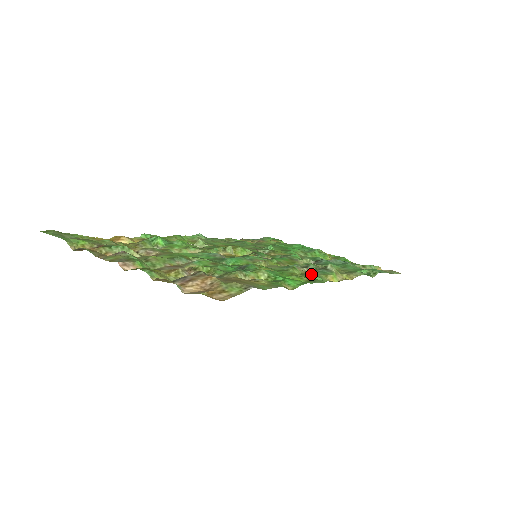
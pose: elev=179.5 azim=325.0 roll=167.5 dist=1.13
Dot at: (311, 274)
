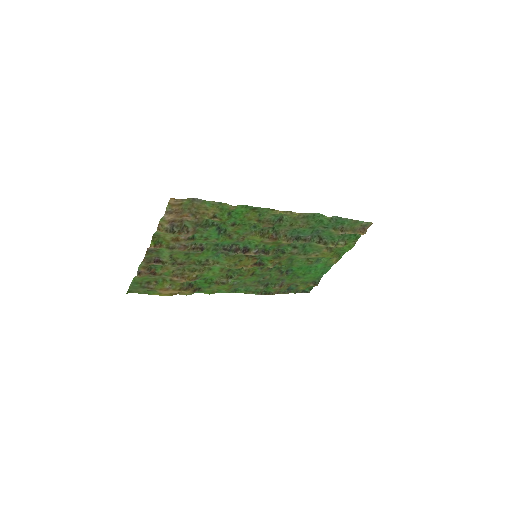
Dot at: (263, 216)
